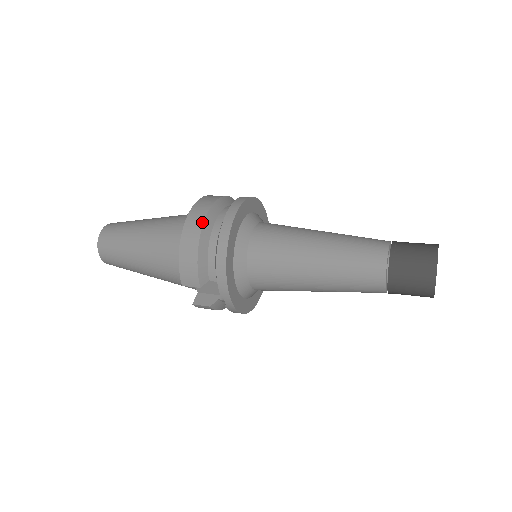
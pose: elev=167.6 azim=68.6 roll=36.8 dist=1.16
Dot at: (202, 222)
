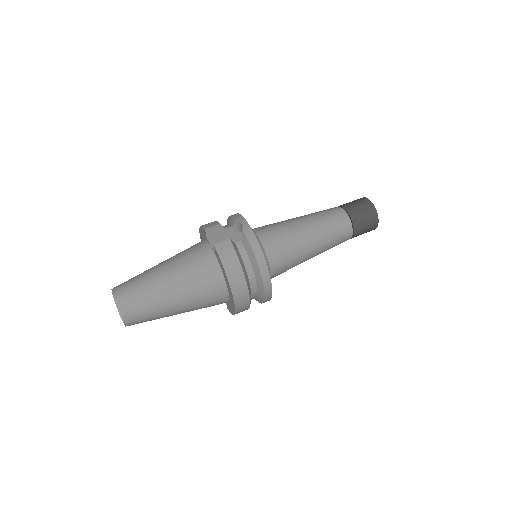
Dot at: (249, 304)
